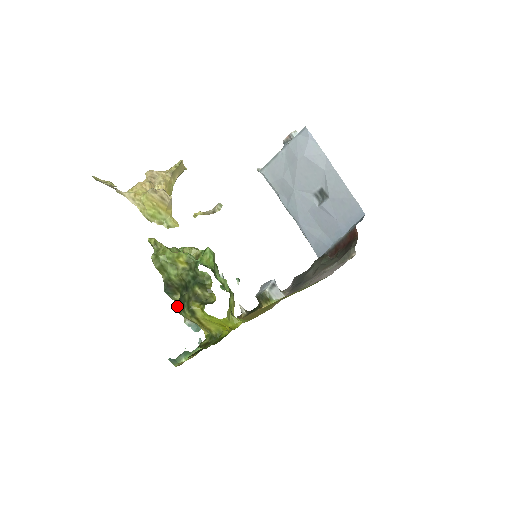
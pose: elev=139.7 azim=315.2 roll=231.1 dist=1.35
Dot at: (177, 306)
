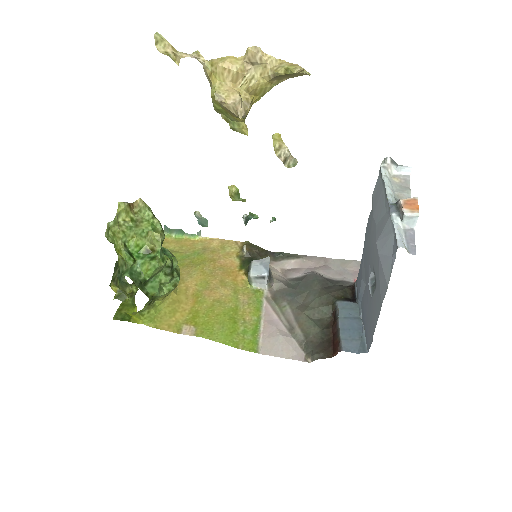
Dot at: (115, 265)
